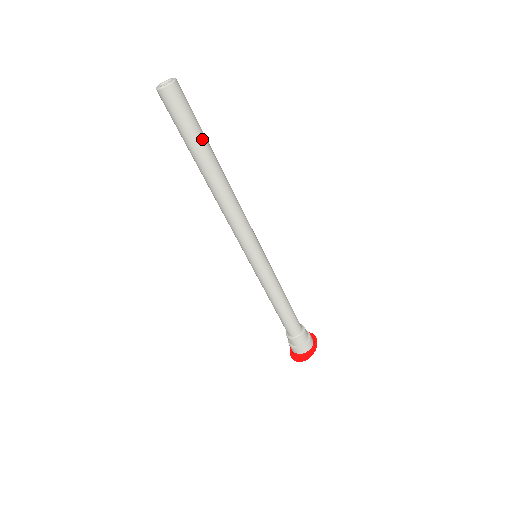
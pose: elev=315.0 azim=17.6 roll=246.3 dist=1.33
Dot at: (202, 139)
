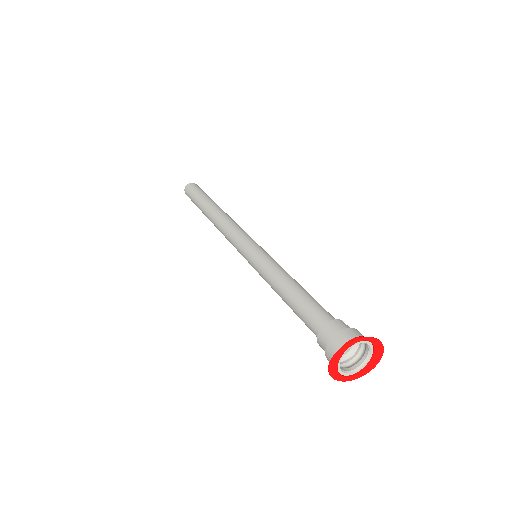
Dot at: (204, 197)
